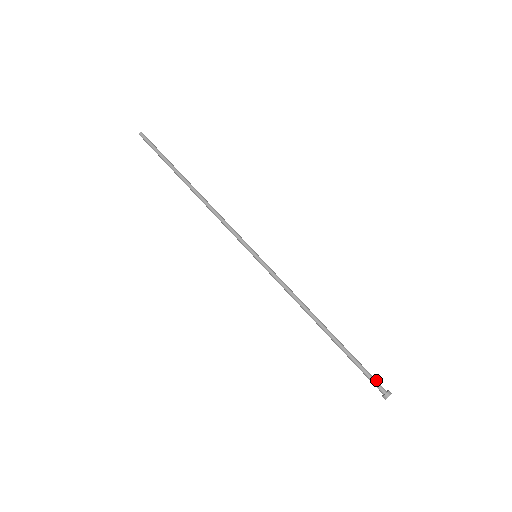
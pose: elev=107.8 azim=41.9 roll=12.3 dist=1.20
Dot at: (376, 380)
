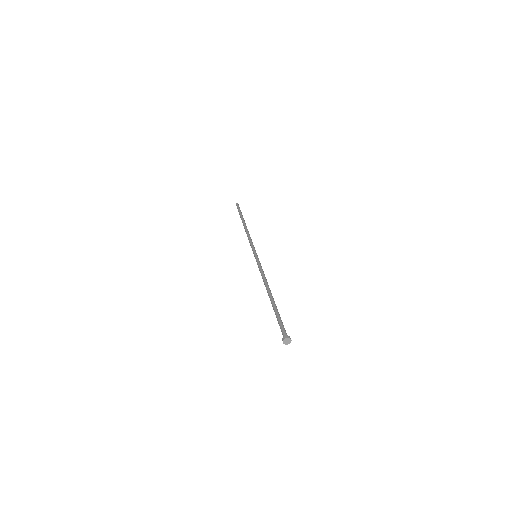
Dot at: (285, 330)
